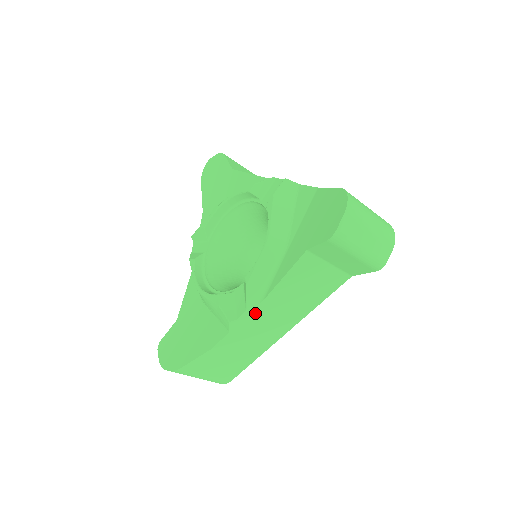
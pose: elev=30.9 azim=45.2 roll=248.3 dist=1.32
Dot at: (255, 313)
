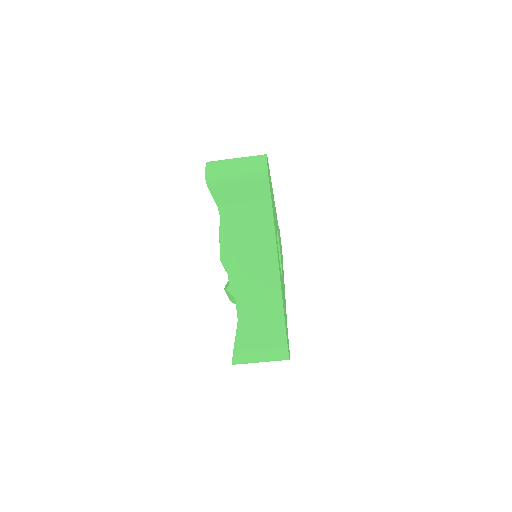
Dot at: (236, 272)
